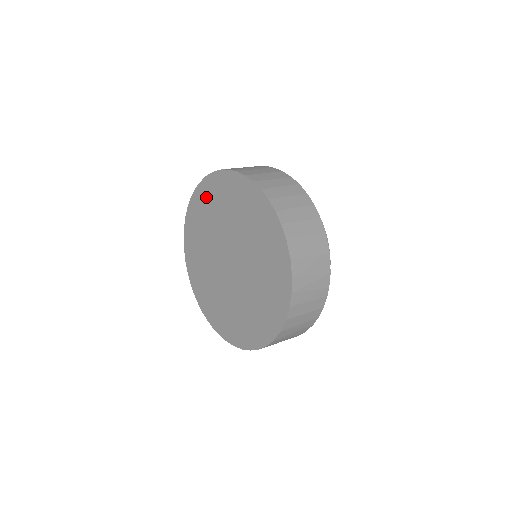
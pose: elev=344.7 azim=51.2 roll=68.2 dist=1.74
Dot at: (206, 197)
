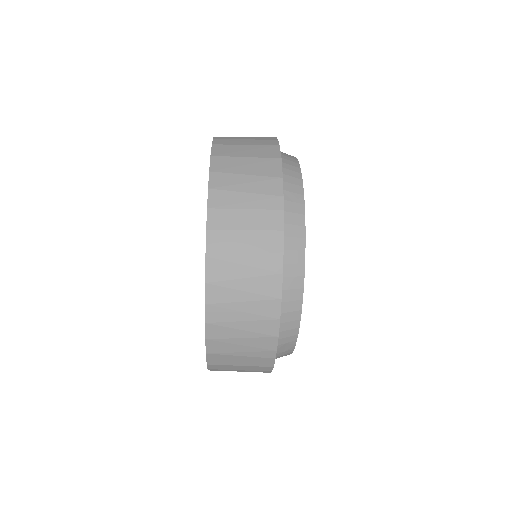
Dot at: occluded
